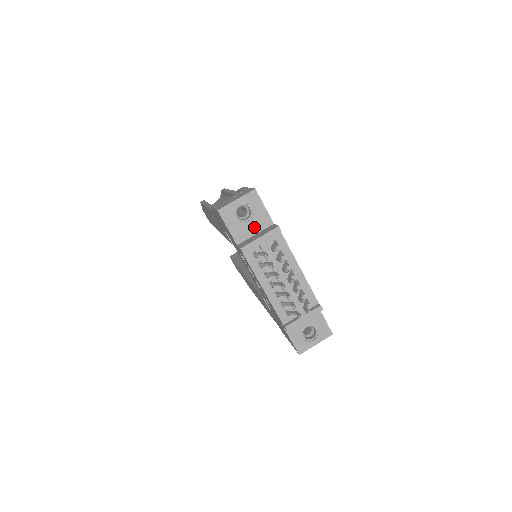
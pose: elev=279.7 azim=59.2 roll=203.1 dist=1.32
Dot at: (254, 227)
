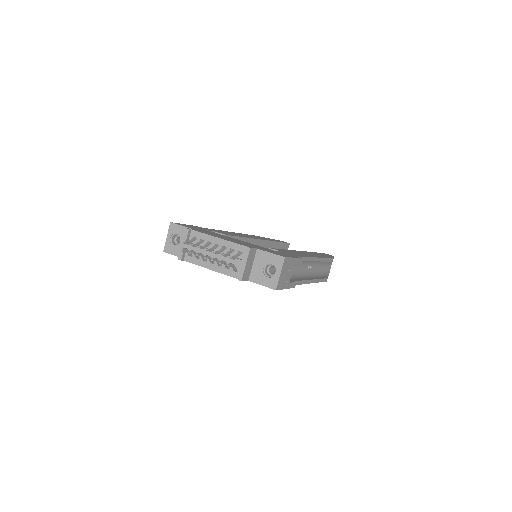
Dot at: occluded
